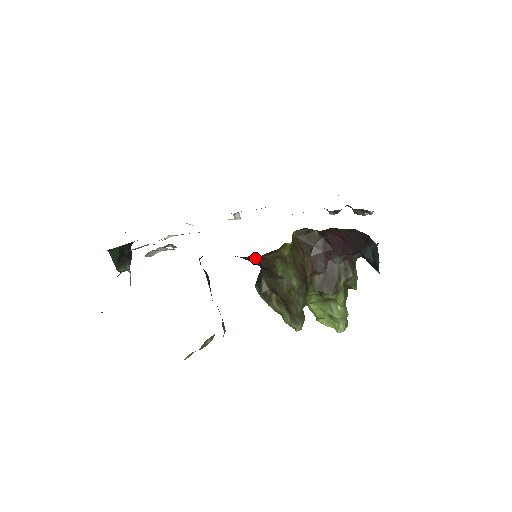
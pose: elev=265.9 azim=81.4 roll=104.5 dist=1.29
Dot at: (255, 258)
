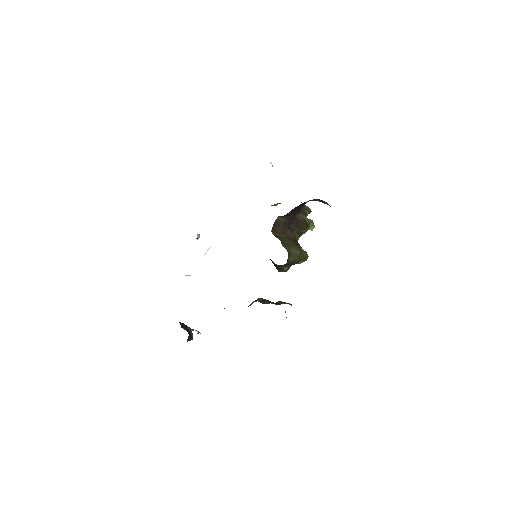
Dot at: occluded
